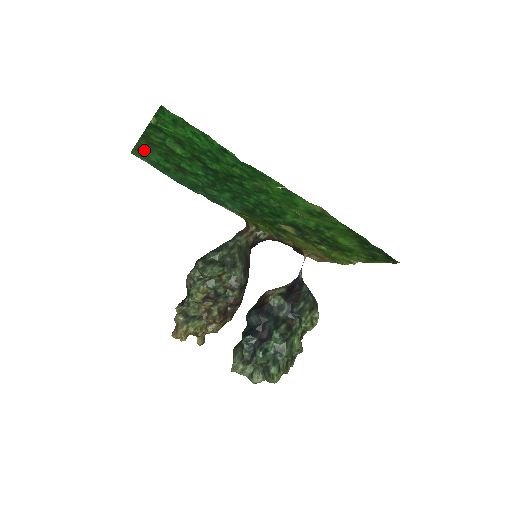
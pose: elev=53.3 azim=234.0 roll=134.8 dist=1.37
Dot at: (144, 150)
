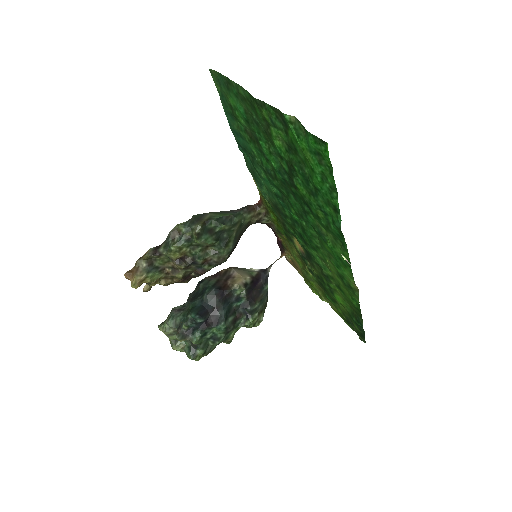
Dot at: (232, 90)
